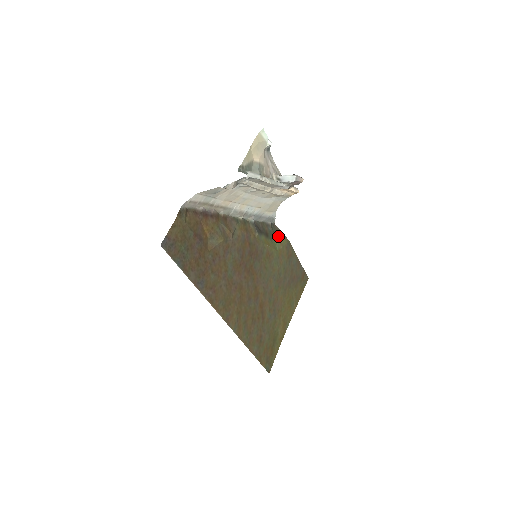
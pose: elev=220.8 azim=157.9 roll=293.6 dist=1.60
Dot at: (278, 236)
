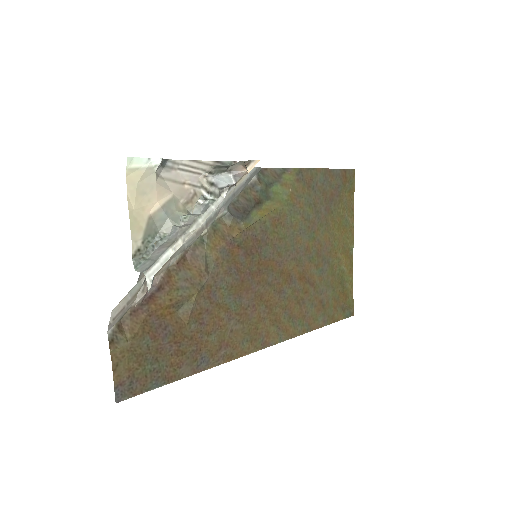
Dot at: (277, 182)
